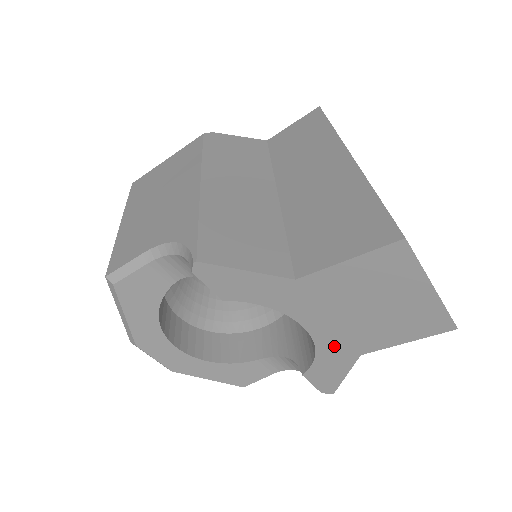
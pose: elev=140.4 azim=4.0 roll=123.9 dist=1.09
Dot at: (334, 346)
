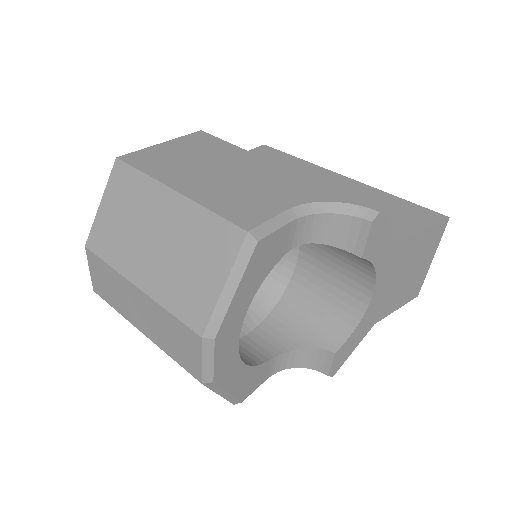
Dot at: (371, 315)
